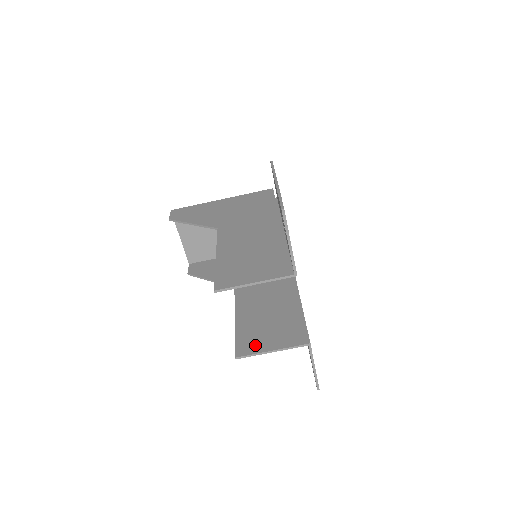
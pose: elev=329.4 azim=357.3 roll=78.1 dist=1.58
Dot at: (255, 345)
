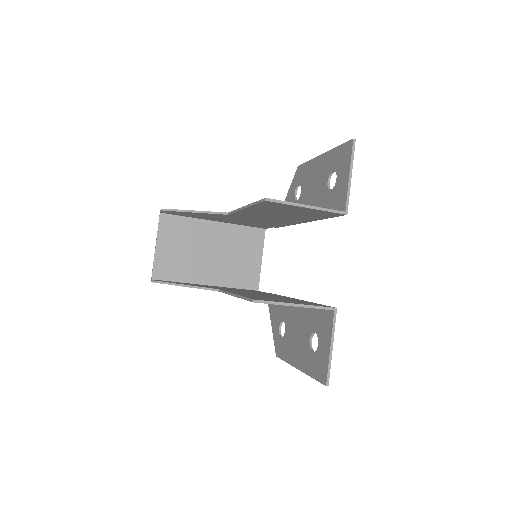
Dot at: (273, 300)
